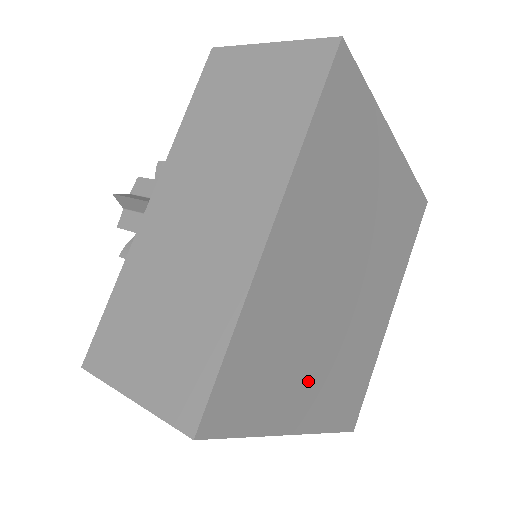
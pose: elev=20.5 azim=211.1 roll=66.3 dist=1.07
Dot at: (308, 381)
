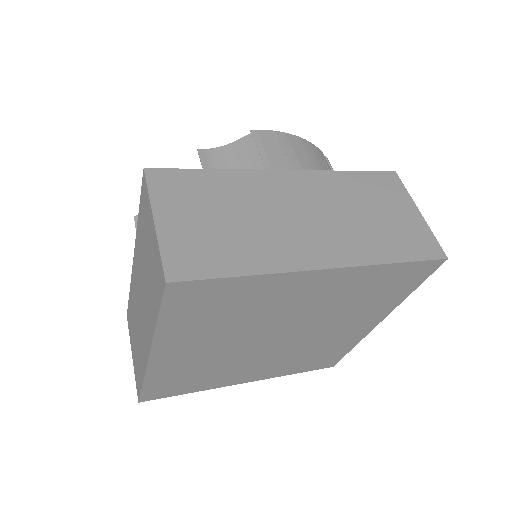
Dot at: (244, 372)
